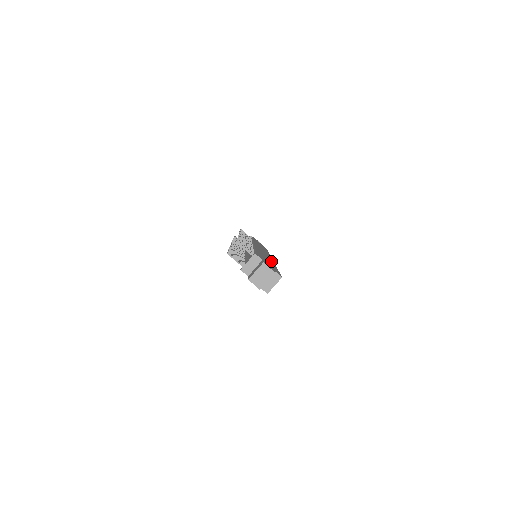
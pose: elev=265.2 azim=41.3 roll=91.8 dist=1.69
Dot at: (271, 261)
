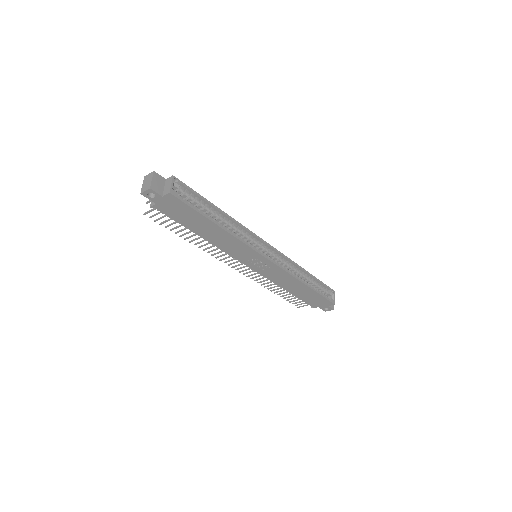
Dot at: (233, 224)
